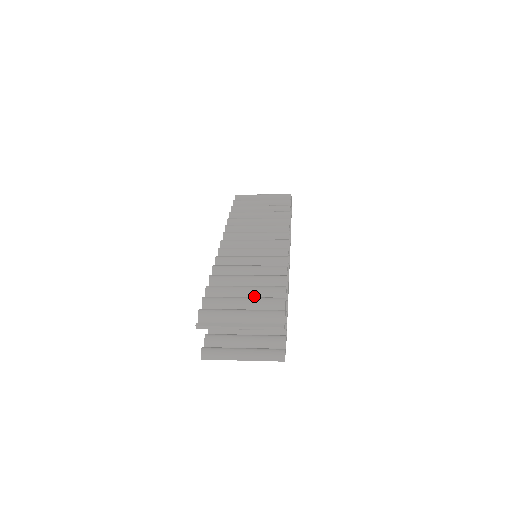
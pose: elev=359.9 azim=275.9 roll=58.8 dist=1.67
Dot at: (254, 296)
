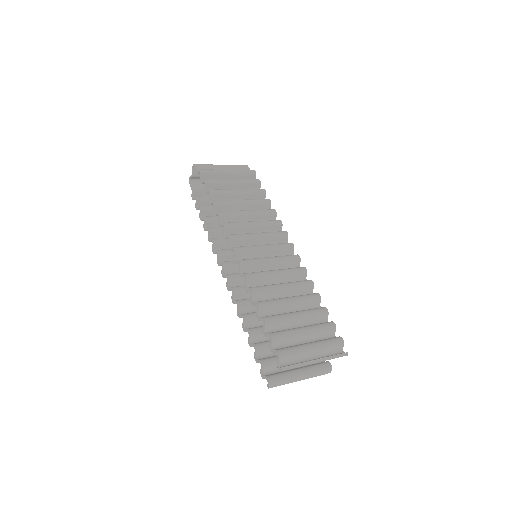
Dot at: (304, 322)
